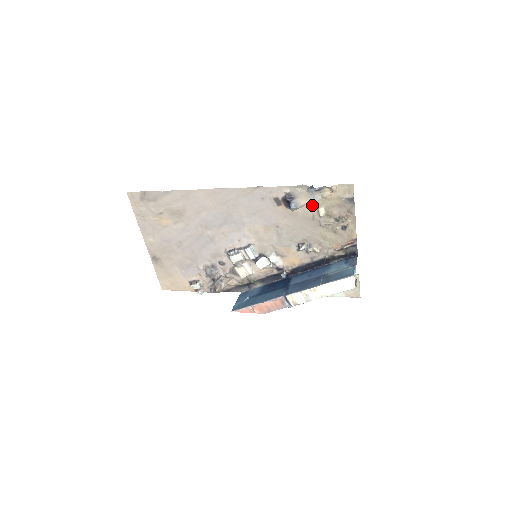
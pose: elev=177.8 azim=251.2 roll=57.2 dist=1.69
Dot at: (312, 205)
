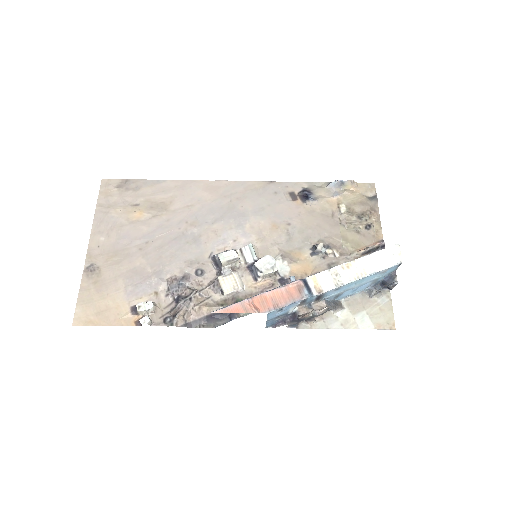
Dot at: (332, 201)
